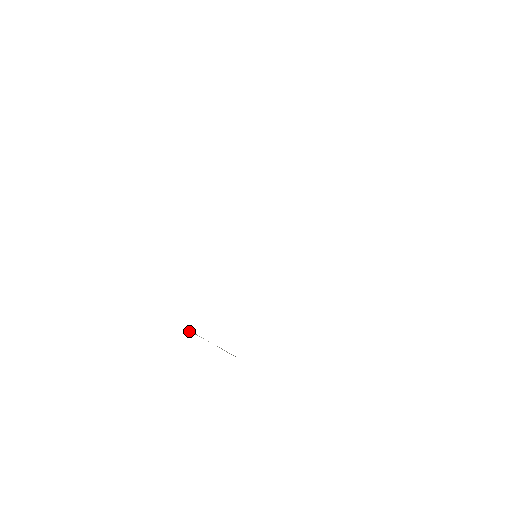
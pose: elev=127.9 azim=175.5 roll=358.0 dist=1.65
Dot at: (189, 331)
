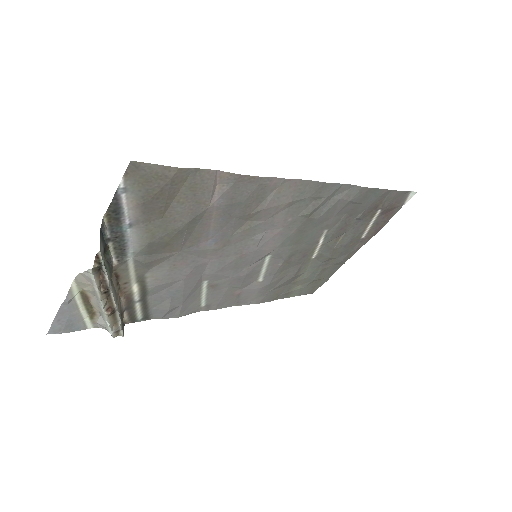
Dot at: (108, 328)
